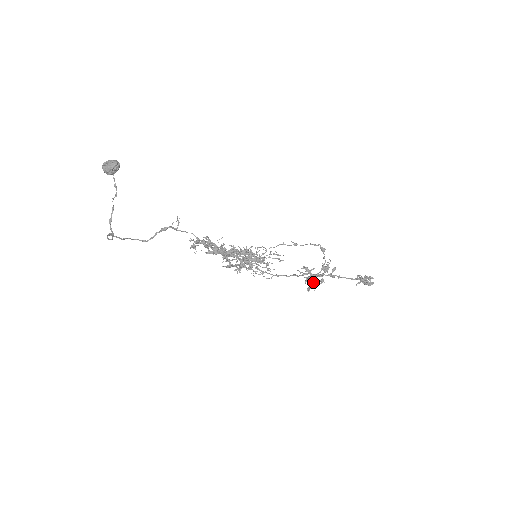
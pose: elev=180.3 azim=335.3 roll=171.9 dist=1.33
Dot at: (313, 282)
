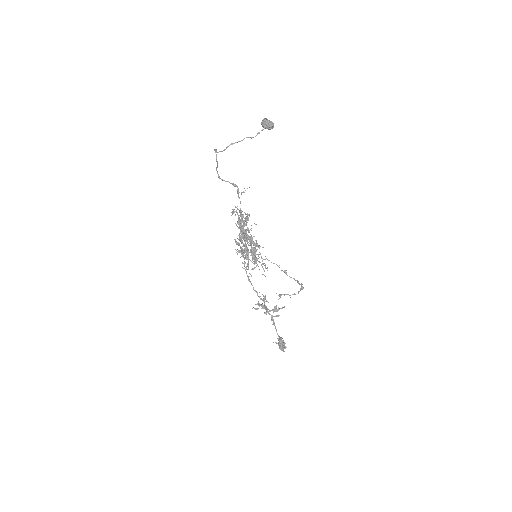
Dot at: (281, 295)
